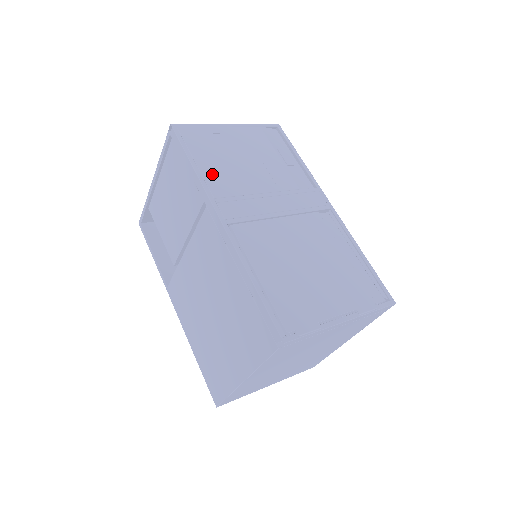
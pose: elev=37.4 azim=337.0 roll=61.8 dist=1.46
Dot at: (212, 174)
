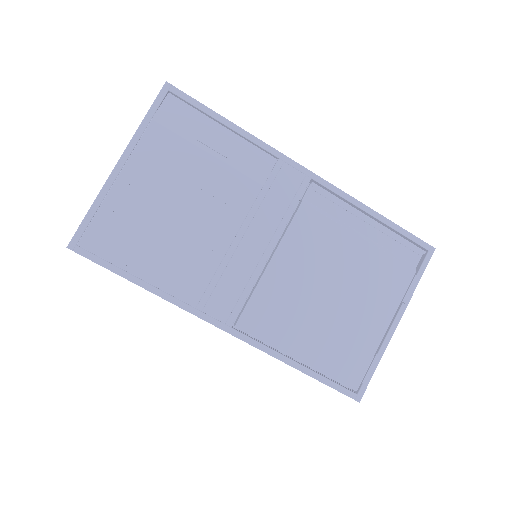
Dot at: (167, 275)
